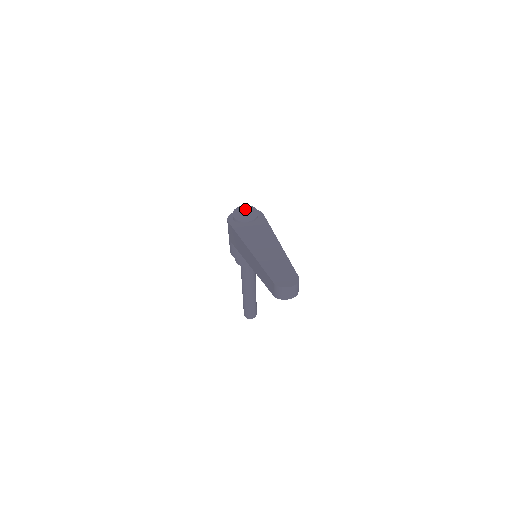
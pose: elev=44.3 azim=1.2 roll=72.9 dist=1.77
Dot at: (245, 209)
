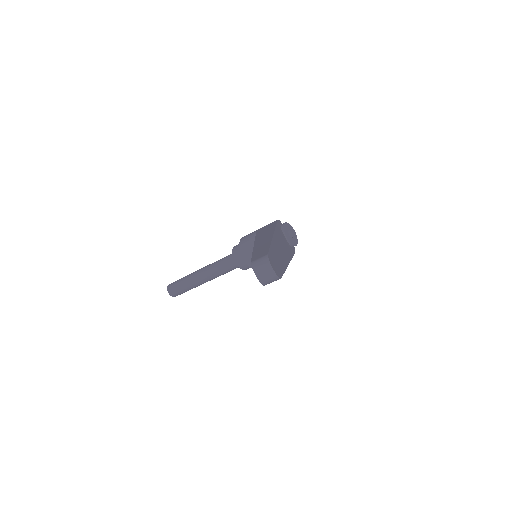
Dot at: (294, 233)
